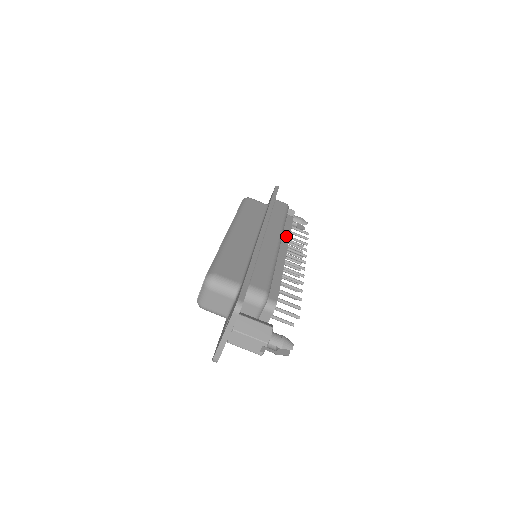
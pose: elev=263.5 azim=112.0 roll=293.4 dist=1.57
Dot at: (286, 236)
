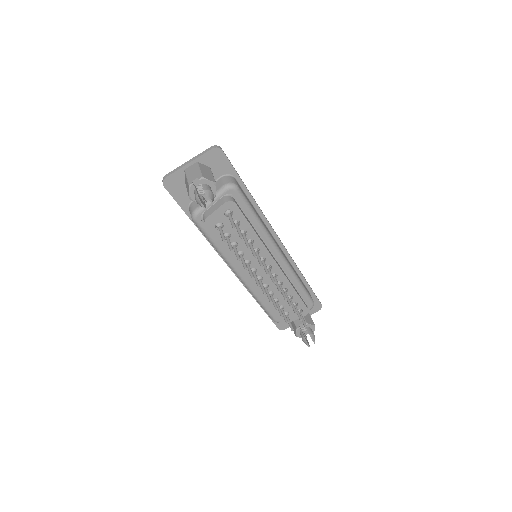
Dot at: occluded
